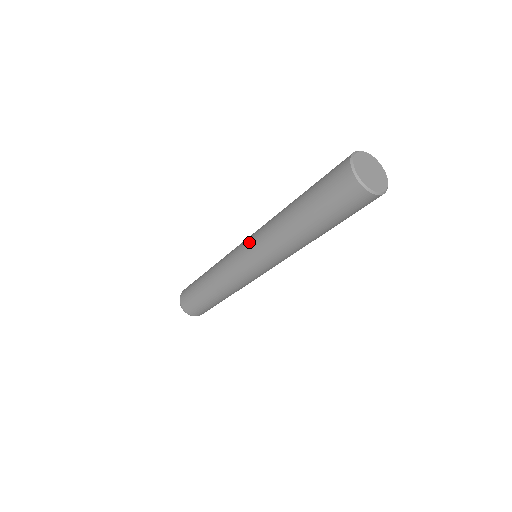
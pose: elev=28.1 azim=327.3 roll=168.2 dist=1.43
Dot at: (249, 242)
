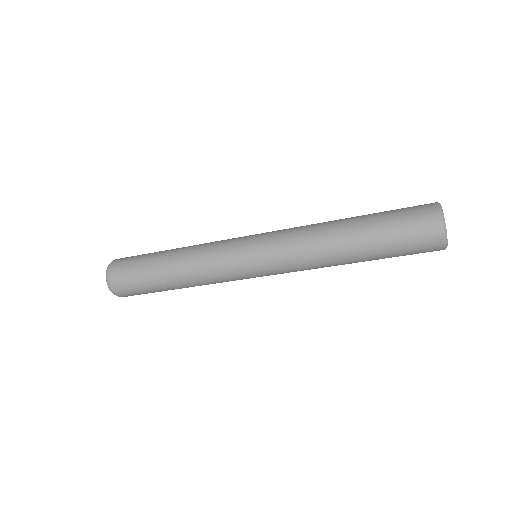
Dot at: occluded
